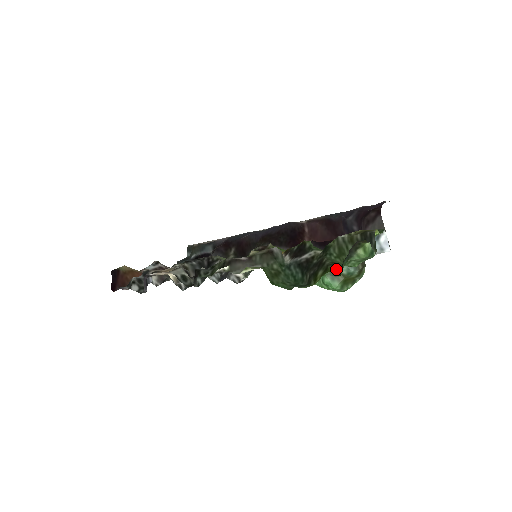
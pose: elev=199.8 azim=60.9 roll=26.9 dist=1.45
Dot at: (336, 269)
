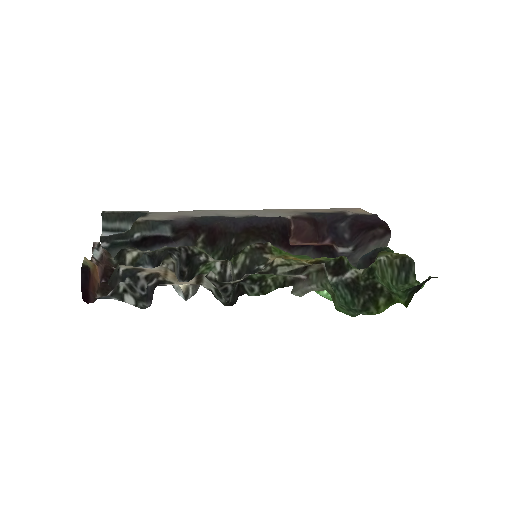
Dot at: (400, 299)
